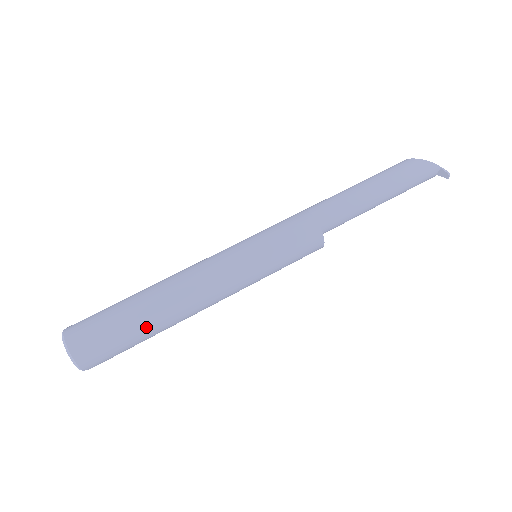
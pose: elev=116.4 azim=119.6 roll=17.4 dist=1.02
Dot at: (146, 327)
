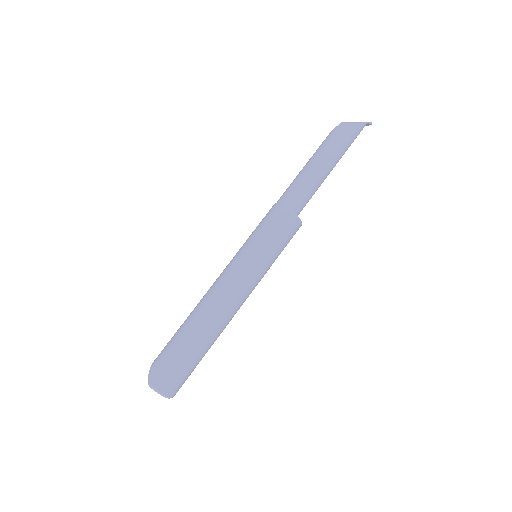
Dot at: (207, 351)
